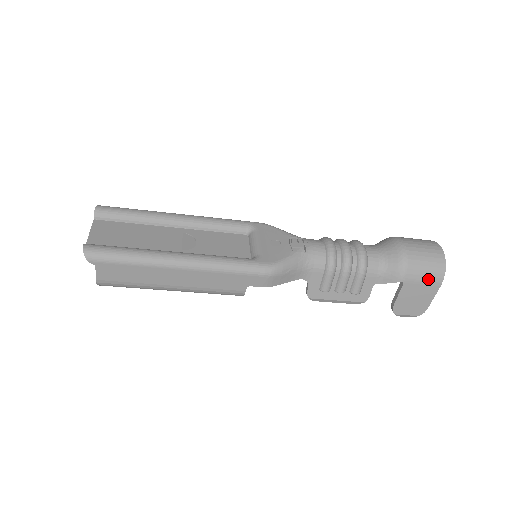
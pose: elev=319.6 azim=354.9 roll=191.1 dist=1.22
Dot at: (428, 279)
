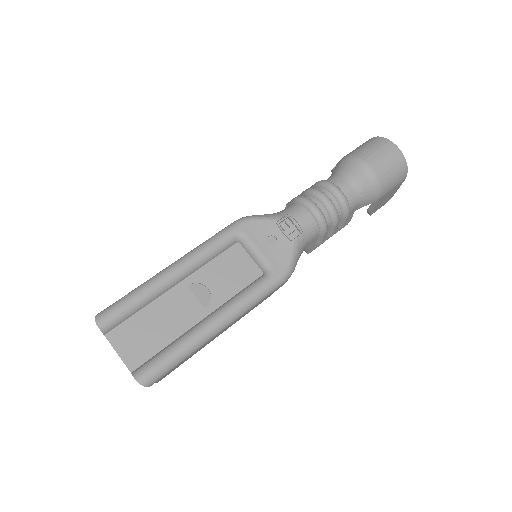
Dot at: (396, 184)
